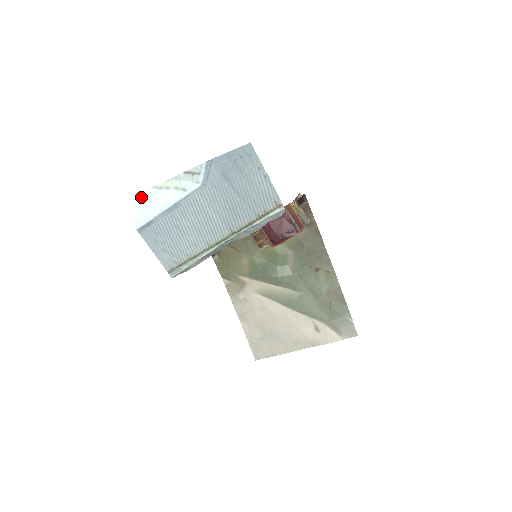
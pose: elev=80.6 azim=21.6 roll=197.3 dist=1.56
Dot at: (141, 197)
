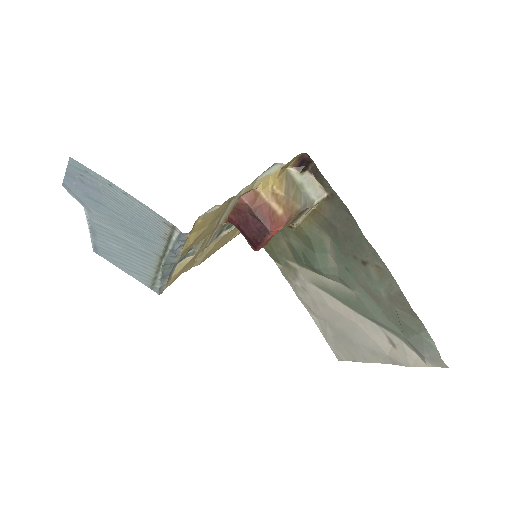
Dot at: occluded
